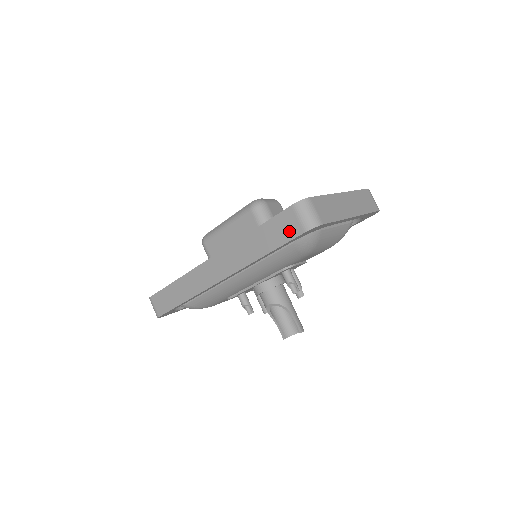
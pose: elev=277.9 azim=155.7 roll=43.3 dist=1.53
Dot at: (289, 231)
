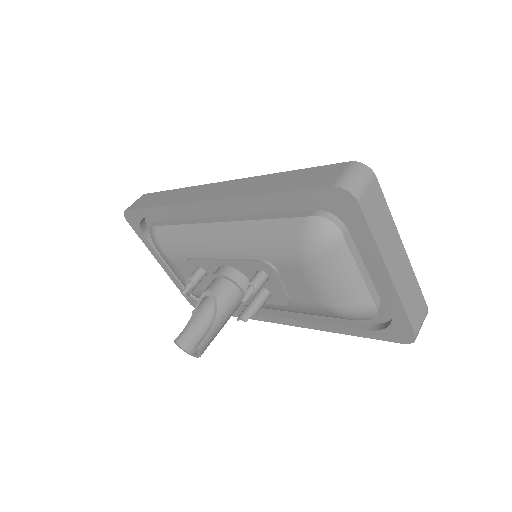
Dot at: (319, 180)
